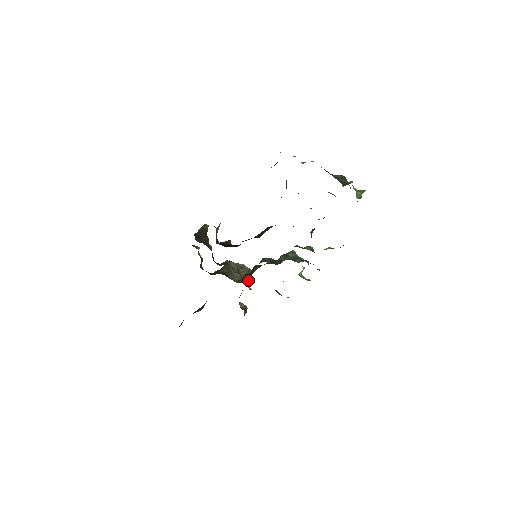
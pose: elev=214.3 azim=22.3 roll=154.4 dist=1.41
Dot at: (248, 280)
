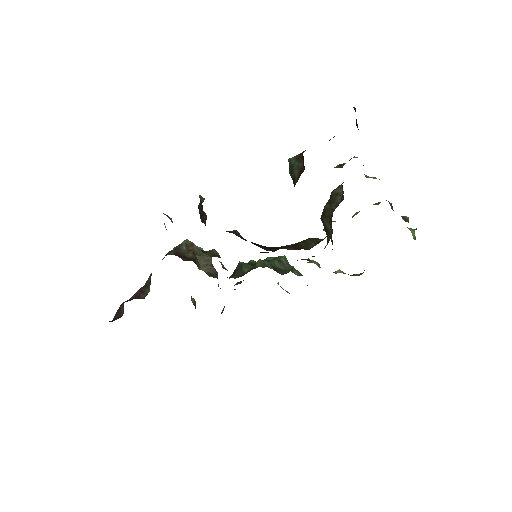
Dot at: (217, 274)
